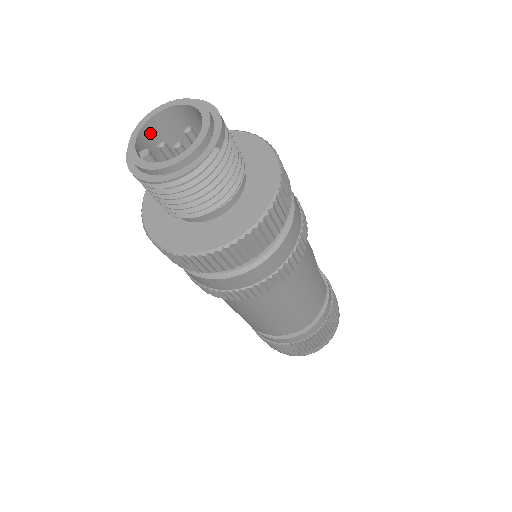
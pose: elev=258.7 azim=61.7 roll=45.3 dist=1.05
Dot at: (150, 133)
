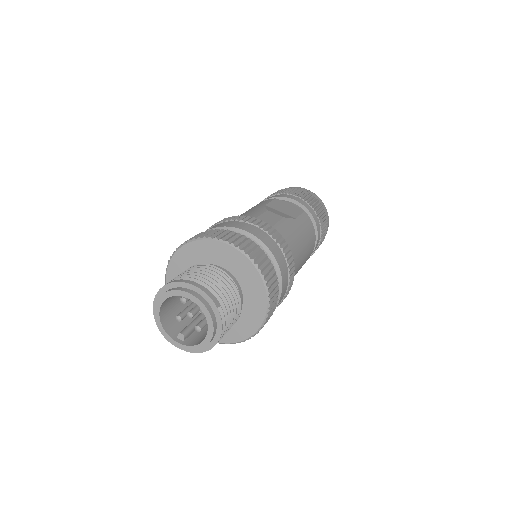
Dot at: (166, 319)
